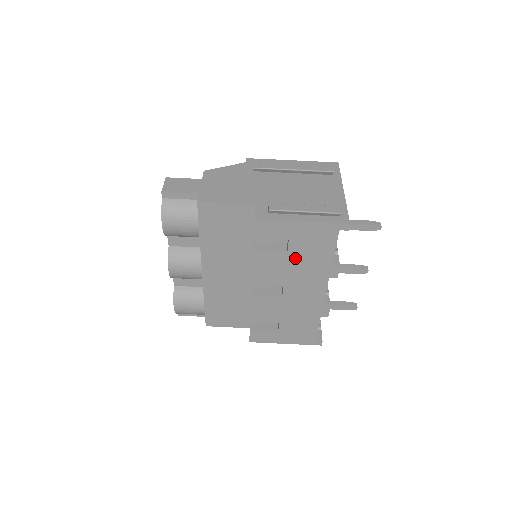
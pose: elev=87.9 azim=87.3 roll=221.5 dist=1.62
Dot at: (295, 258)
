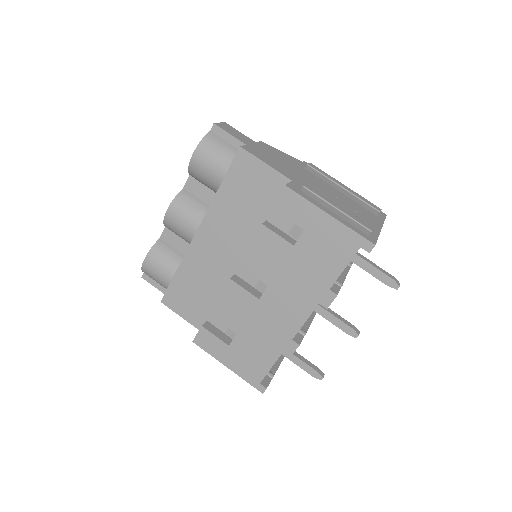
Dot at: (298, 257)
